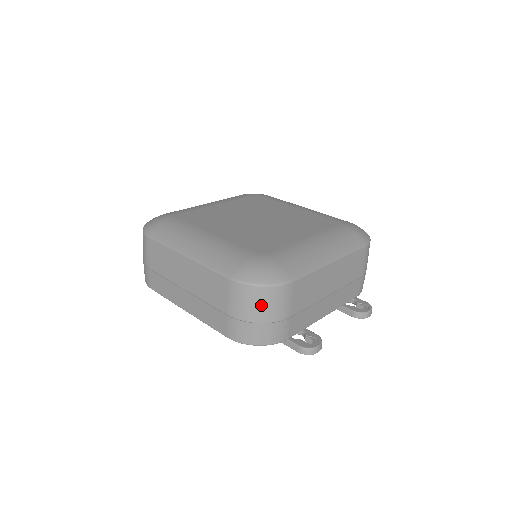
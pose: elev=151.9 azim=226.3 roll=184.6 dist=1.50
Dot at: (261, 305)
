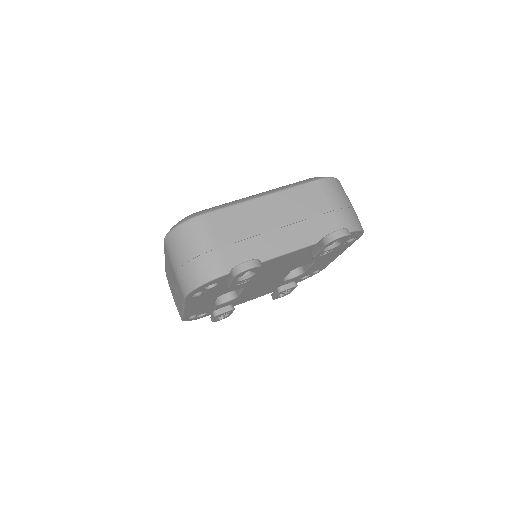
Dot at: (182, 245)
